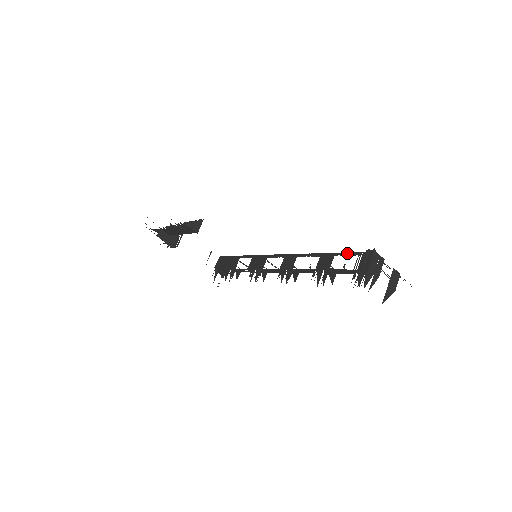
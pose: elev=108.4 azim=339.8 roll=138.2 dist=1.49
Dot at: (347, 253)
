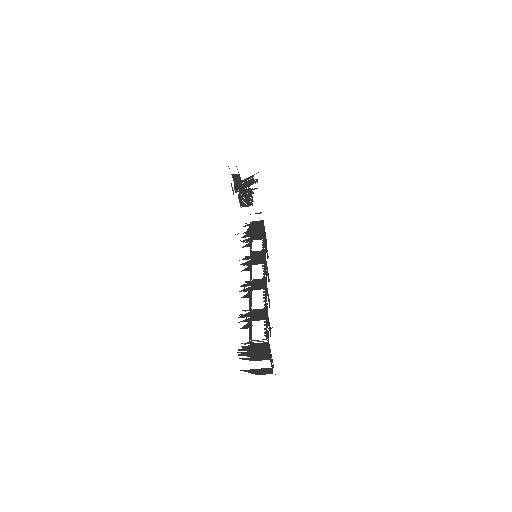
Dot at: occluded
